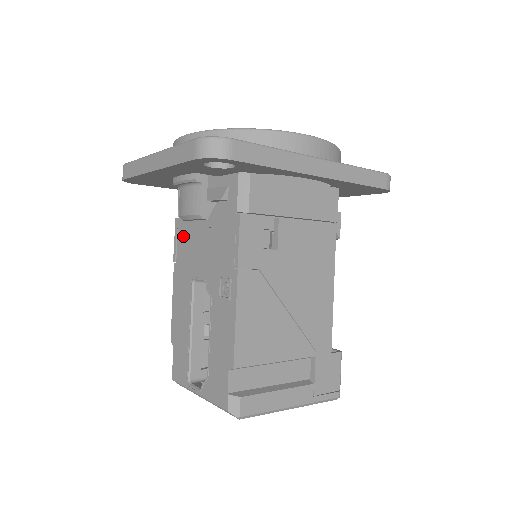
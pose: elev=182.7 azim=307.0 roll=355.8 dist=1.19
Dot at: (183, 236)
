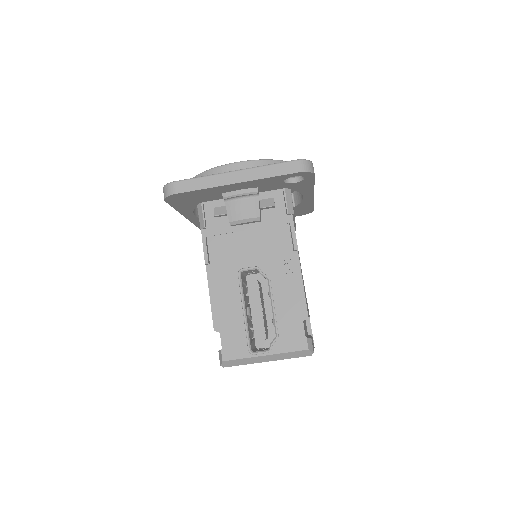
Dot at: (217, 241)
